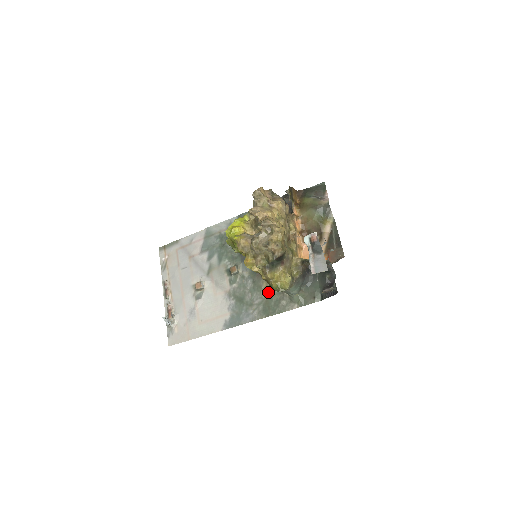
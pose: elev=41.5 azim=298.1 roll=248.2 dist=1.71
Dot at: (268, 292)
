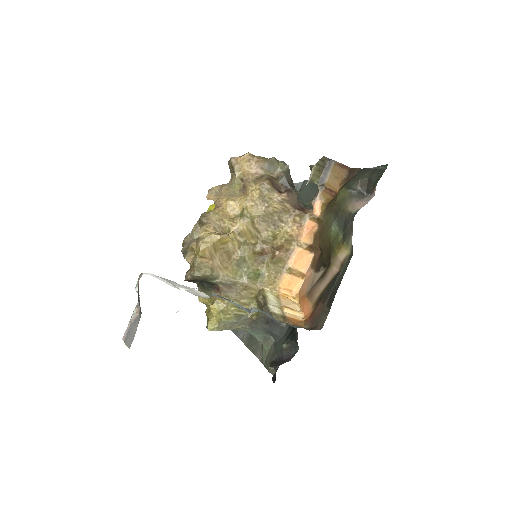
Dot at: occluded
